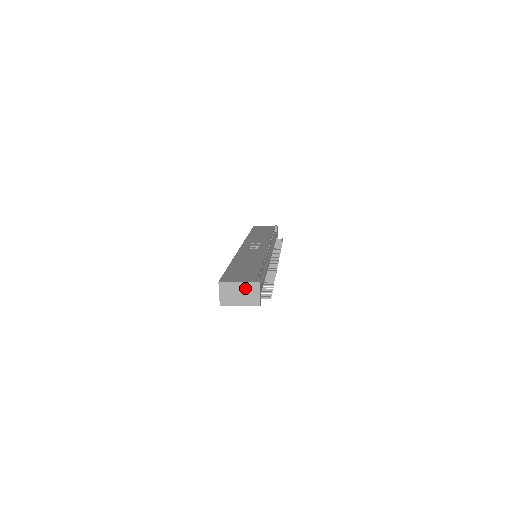
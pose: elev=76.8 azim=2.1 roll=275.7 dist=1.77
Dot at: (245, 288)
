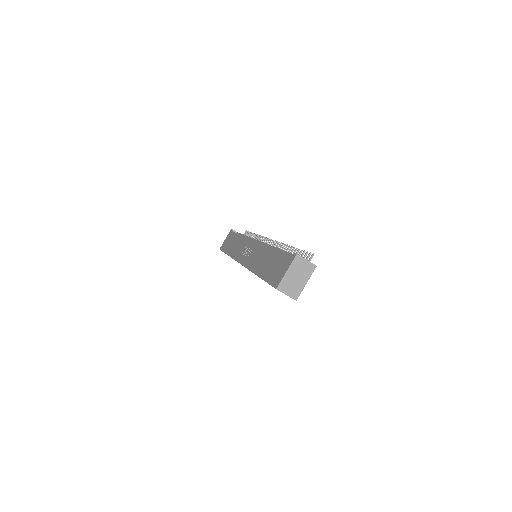
Dot at: (295, 270)
